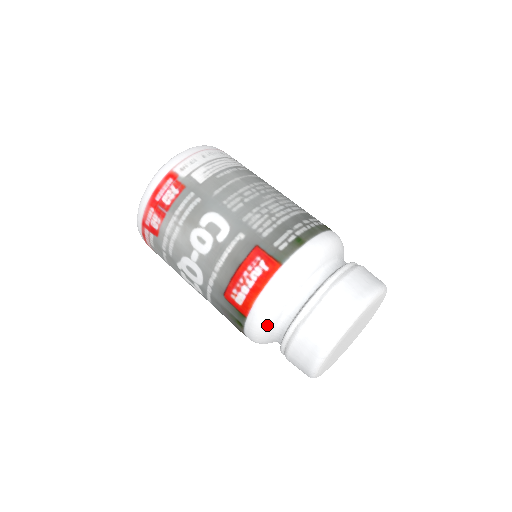
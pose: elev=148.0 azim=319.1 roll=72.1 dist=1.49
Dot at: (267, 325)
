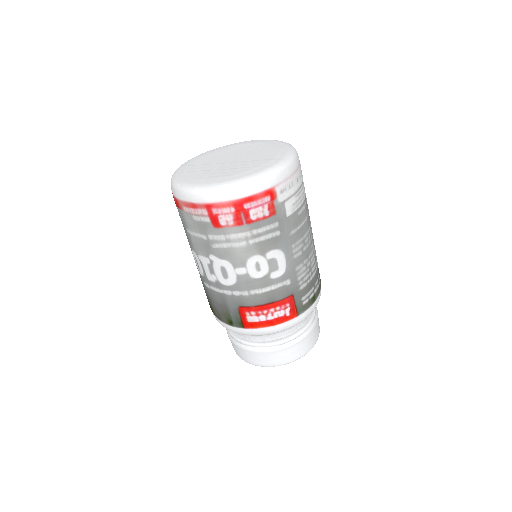
Dot at: (251, 335)
